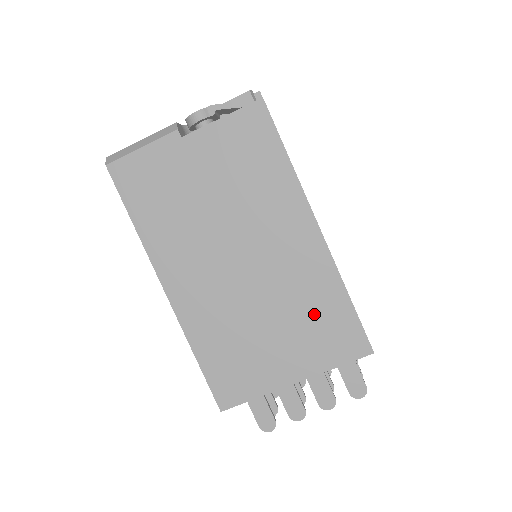
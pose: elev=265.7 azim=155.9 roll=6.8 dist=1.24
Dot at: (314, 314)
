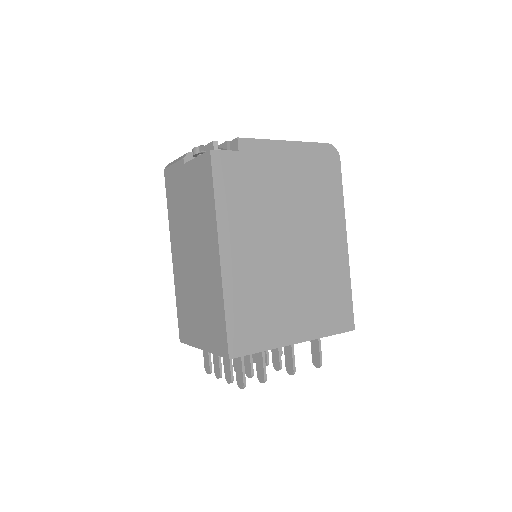
Dot at: (212, 312)
